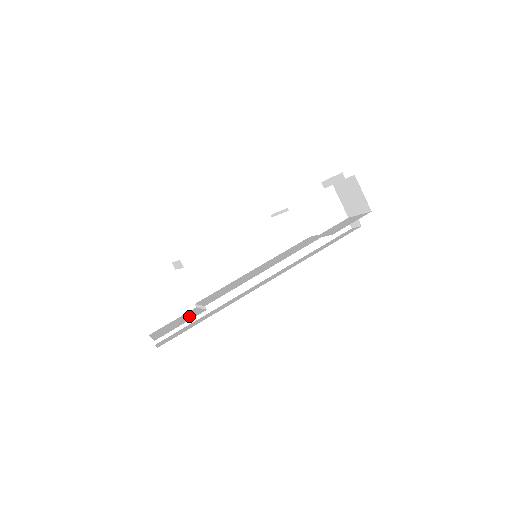
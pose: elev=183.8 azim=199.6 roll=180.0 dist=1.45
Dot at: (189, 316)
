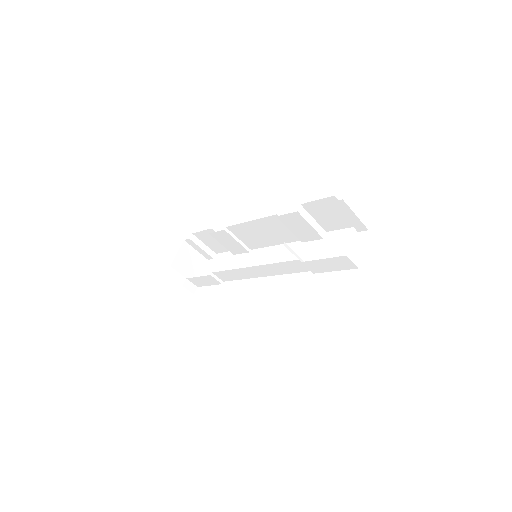
Dot at: occluded
